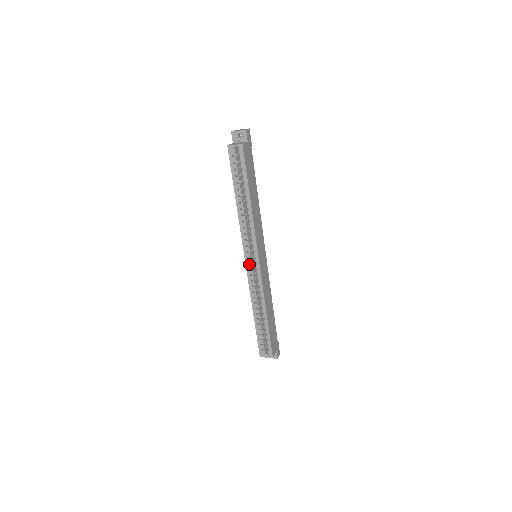
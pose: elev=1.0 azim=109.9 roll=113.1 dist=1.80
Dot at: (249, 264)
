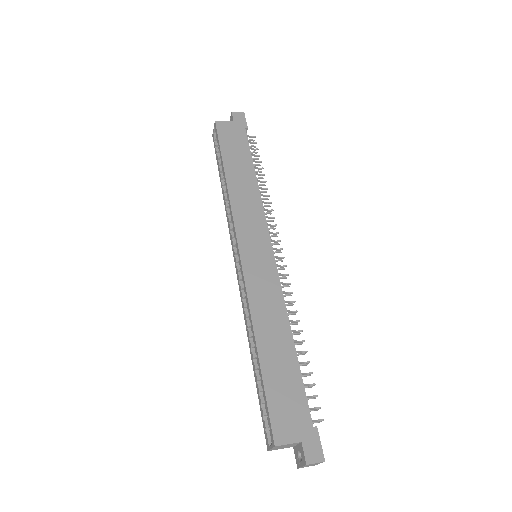
Dot at: (237, 265)
